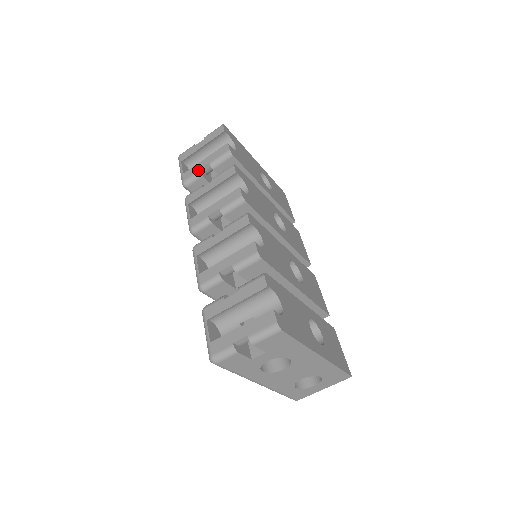
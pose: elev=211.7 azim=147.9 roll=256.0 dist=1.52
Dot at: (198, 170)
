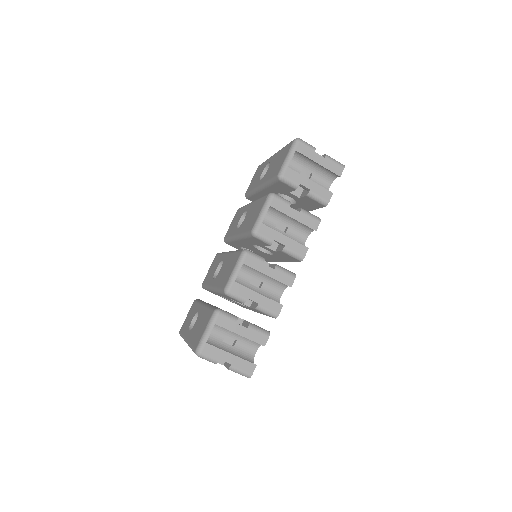
Dot at: (299, 184)
